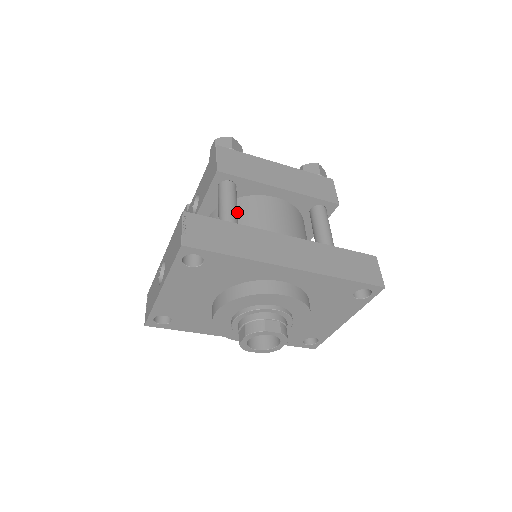
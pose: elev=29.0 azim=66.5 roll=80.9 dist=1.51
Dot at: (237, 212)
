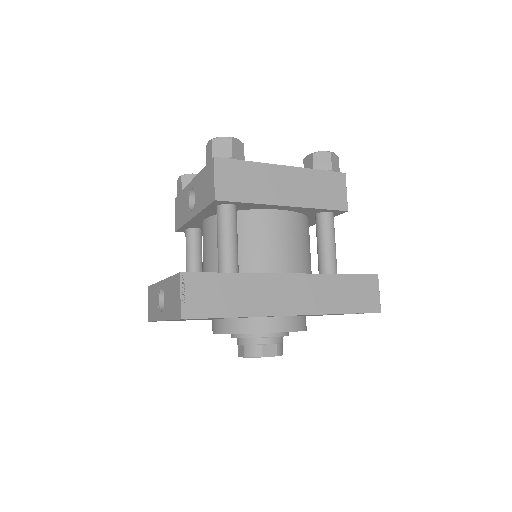
Dot at: (237, 245)
